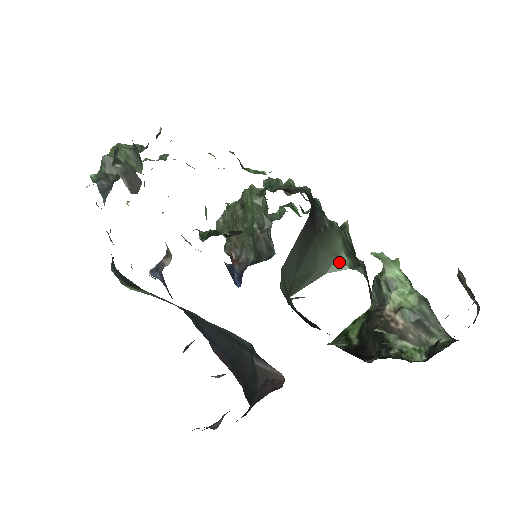
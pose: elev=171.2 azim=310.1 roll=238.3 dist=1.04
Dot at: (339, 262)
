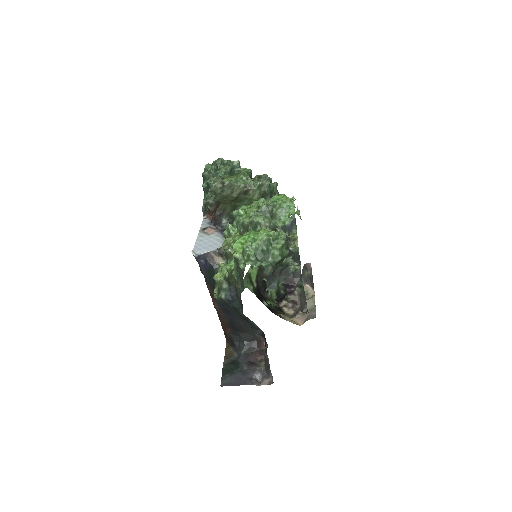
Dot at: occluded
